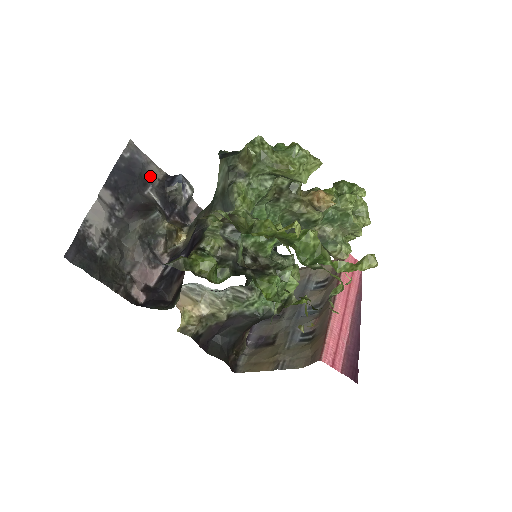
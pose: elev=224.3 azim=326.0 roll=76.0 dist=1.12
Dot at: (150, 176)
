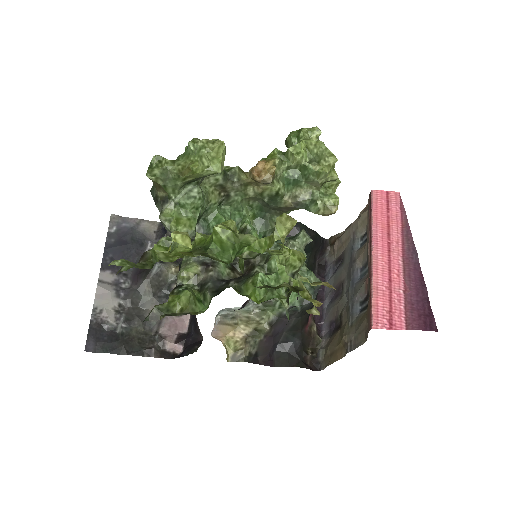
Dot at: (144, 234)
